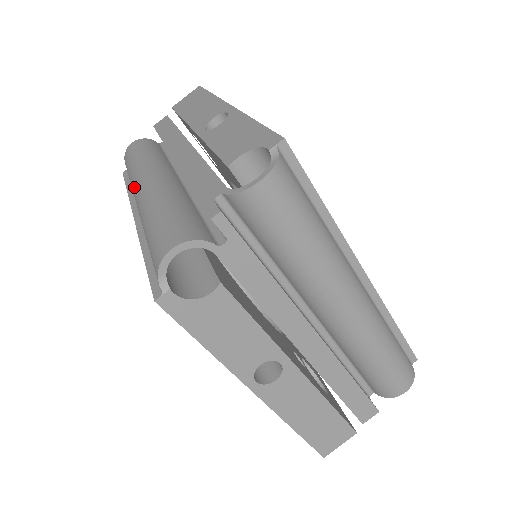
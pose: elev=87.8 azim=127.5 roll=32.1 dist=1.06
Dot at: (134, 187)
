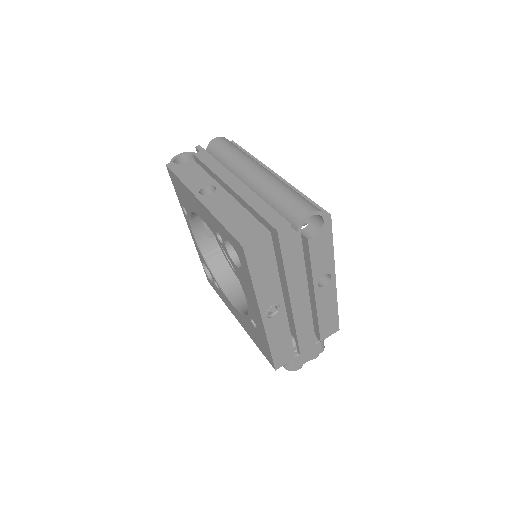
Dot at: occluded
